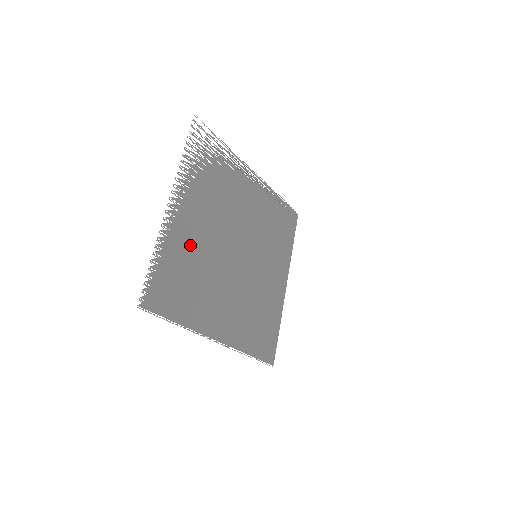
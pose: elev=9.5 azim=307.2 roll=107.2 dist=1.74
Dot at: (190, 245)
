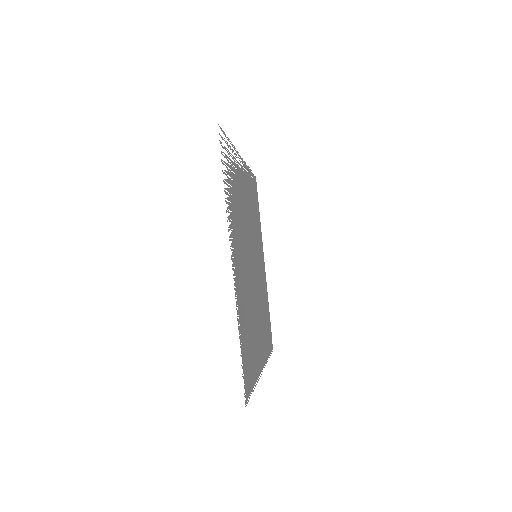
Dot at: (243, 296)
